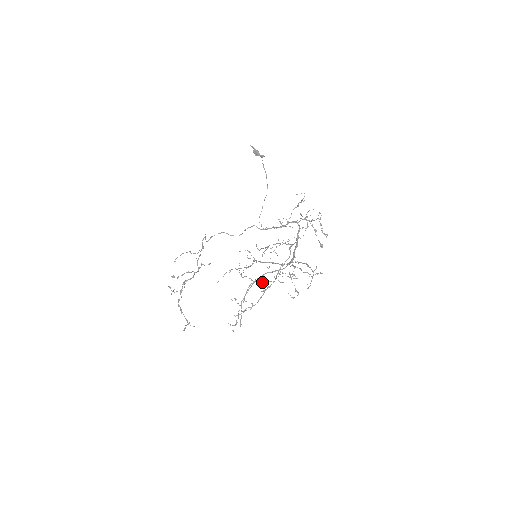
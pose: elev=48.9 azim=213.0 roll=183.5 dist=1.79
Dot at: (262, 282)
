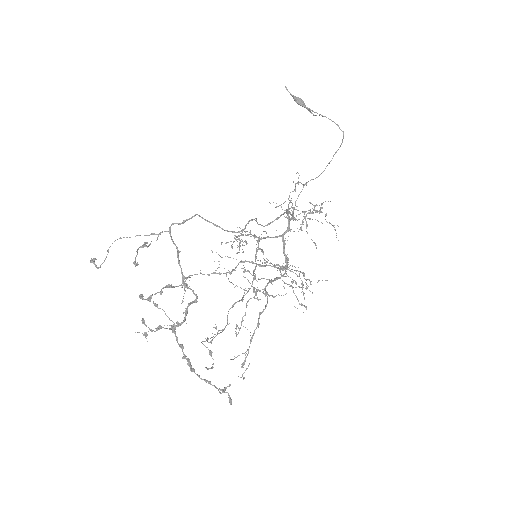
Dot at: (275, 296)
